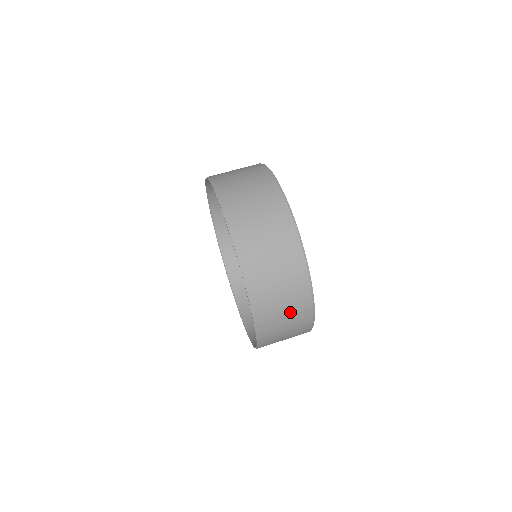
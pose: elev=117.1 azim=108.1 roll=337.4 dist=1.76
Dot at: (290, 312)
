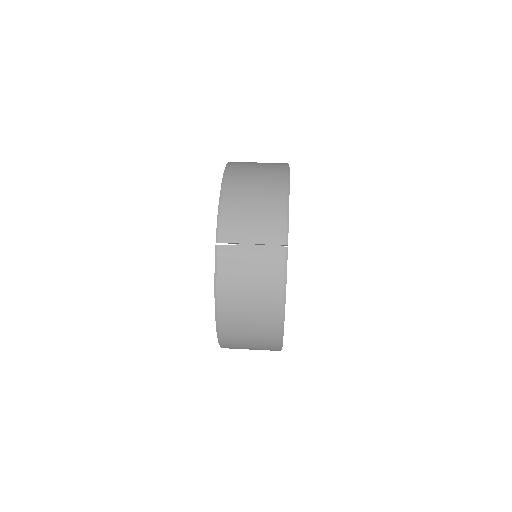
Dot at: (258, 238)
